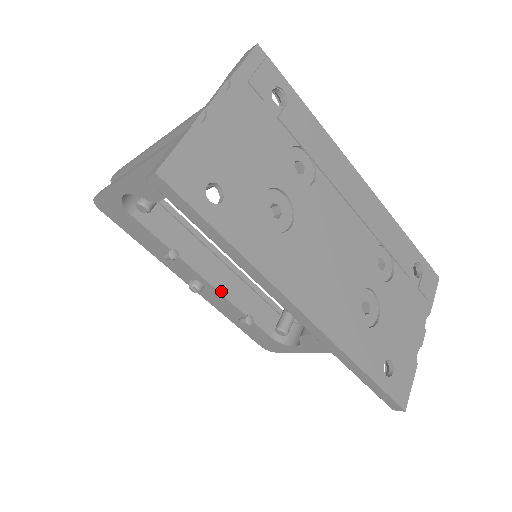
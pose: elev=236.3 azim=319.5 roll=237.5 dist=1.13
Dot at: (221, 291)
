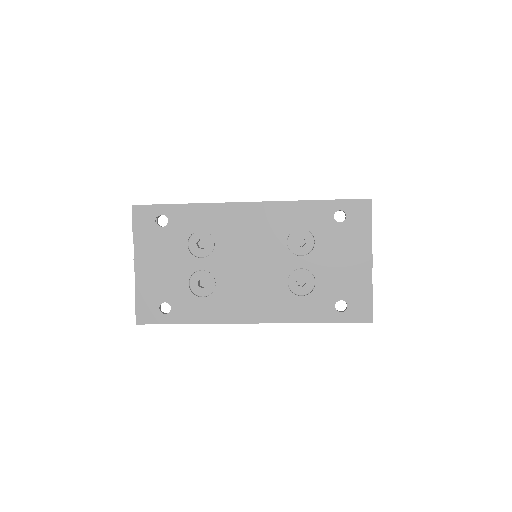
Dot at: occluded
